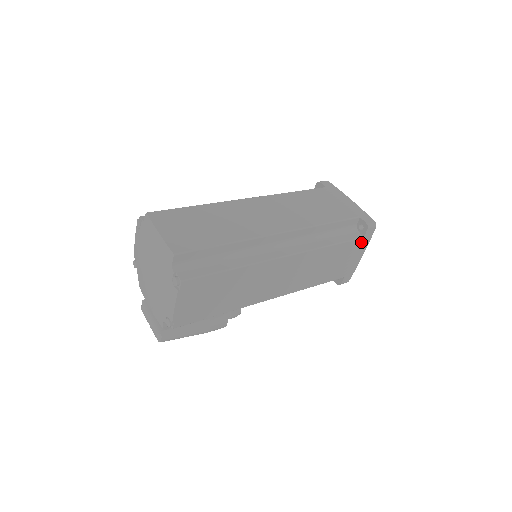
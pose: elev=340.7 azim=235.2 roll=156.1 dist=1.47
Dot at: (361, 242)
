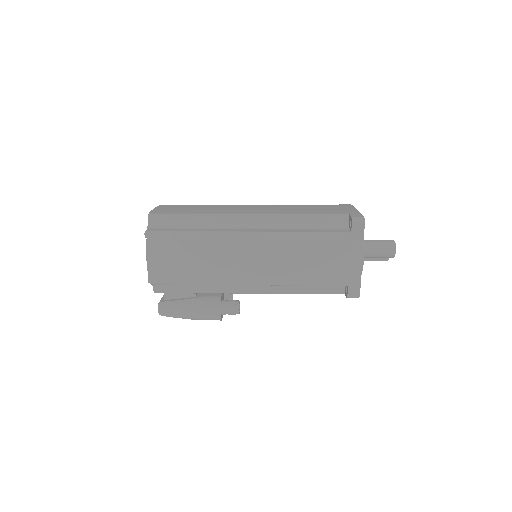
Dot at: (350, 238)
